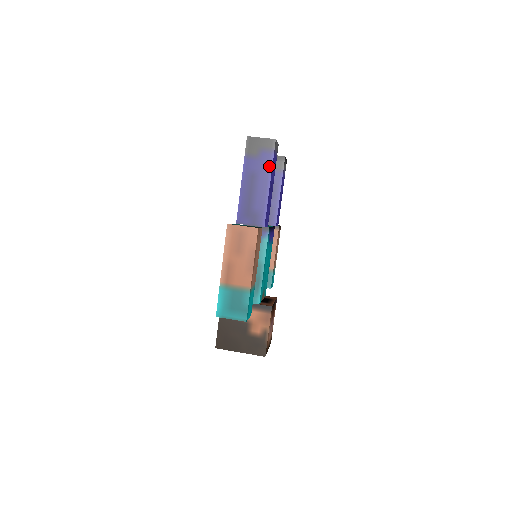
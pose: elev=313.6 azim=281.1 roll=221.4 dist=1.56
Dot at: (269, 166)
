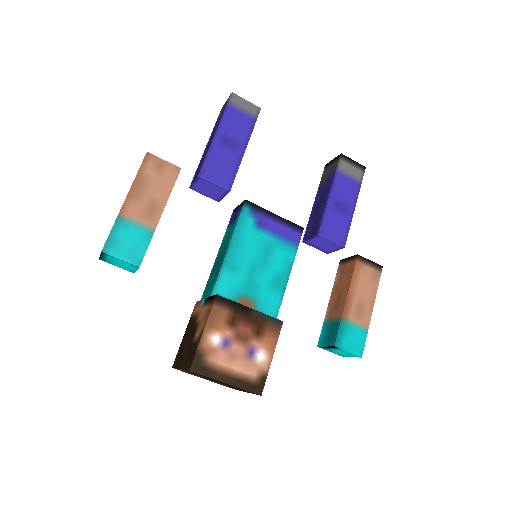
Dot at: (221, 118)
